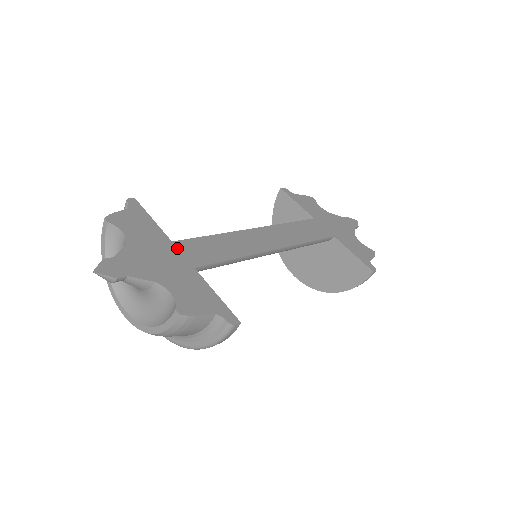
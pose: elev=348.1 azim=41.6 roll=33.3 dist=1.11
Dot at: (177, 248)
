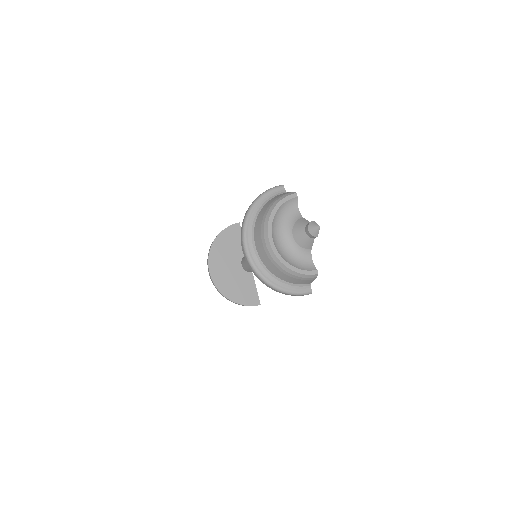
Dot at: occluded
